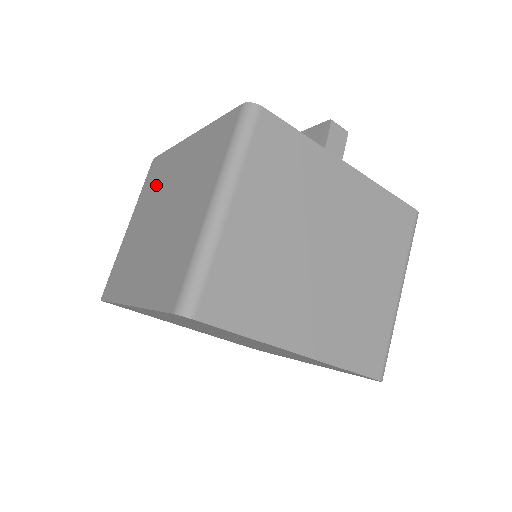
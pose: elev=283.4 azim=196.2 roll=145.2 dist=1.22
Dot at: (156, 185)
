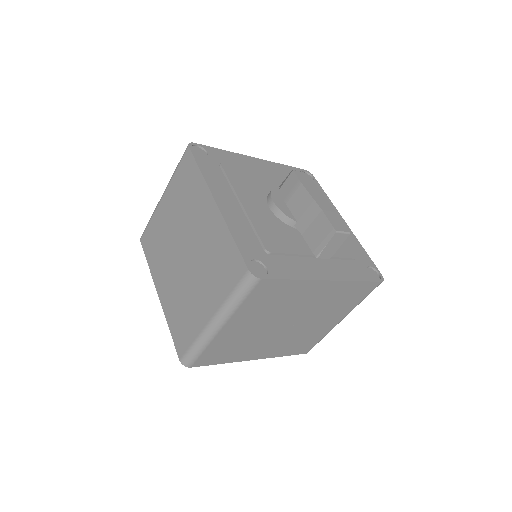
Dot at: (186, 200)
